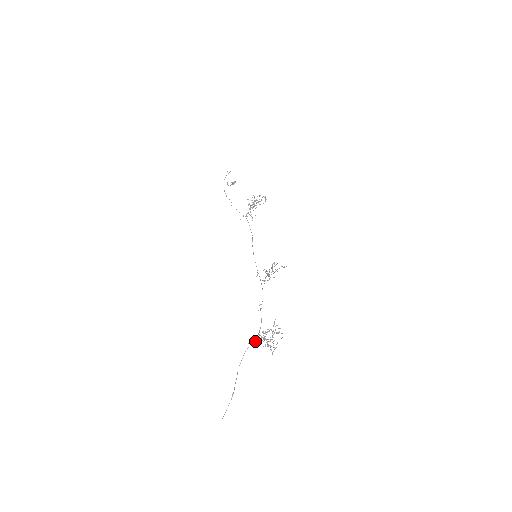
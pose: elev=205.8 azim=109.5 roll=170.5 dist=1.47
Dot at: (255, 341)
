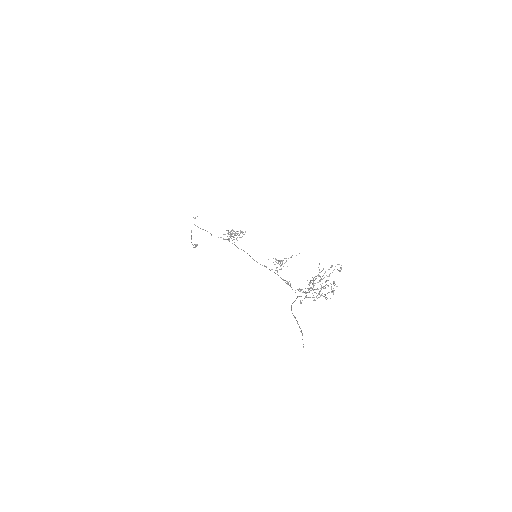
Dot at: (301, 289)
